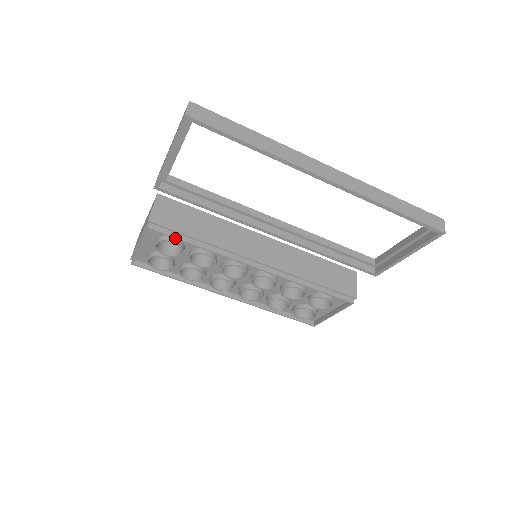
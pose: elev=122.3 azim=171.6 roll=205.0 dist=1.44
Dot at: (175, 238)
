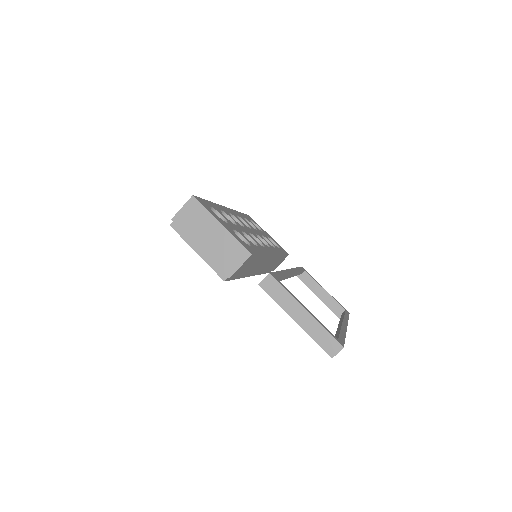
Dot at: (231, 279)
